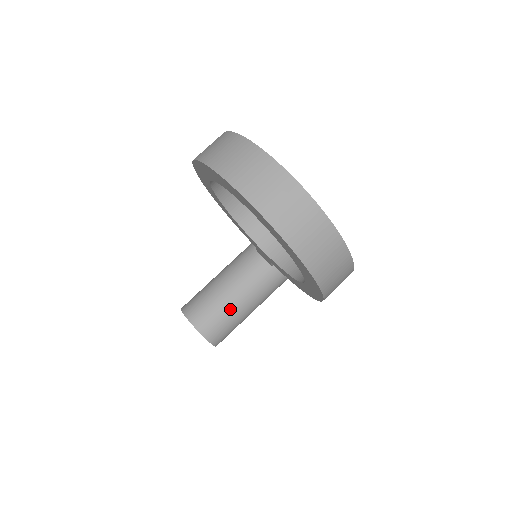
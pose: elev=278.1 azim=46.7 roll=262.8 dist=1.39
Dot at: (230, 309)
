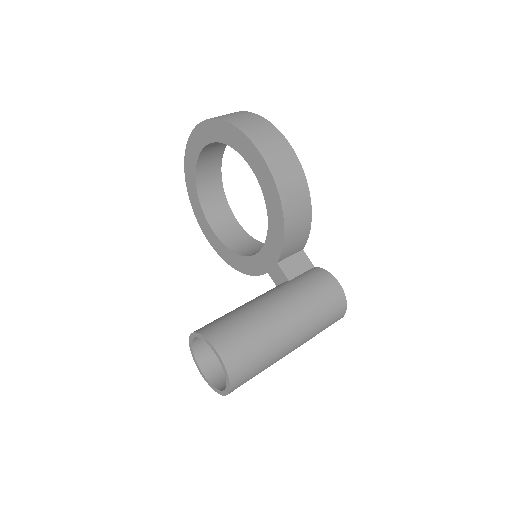
Dot at: (237, 311)
